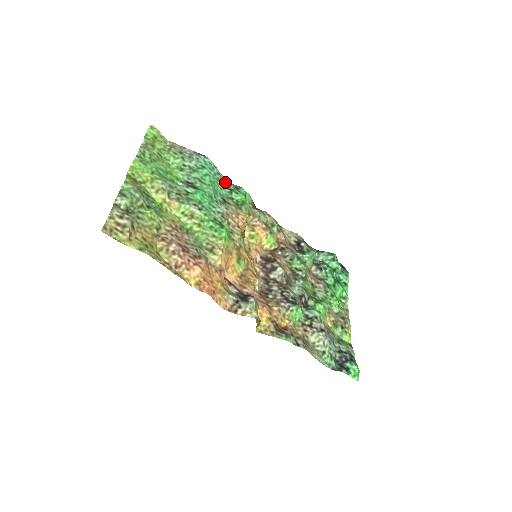
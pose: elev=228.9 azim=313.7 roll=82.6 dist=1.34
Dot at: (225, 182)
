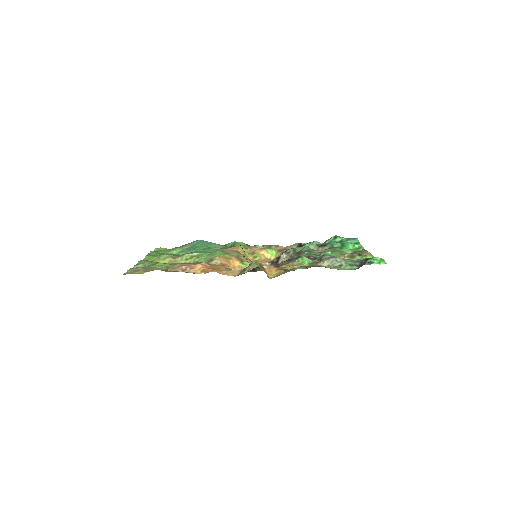
Dot at: (219, 245)
